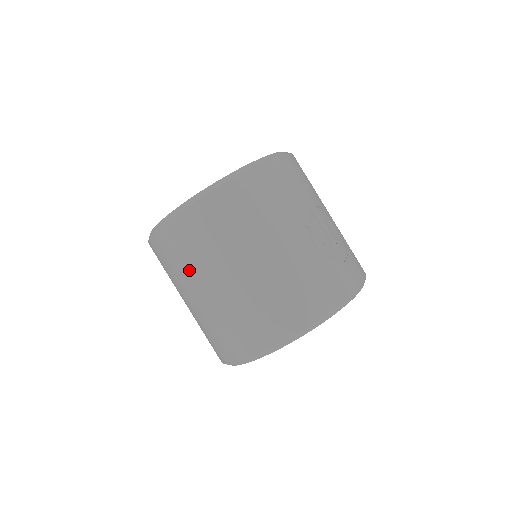
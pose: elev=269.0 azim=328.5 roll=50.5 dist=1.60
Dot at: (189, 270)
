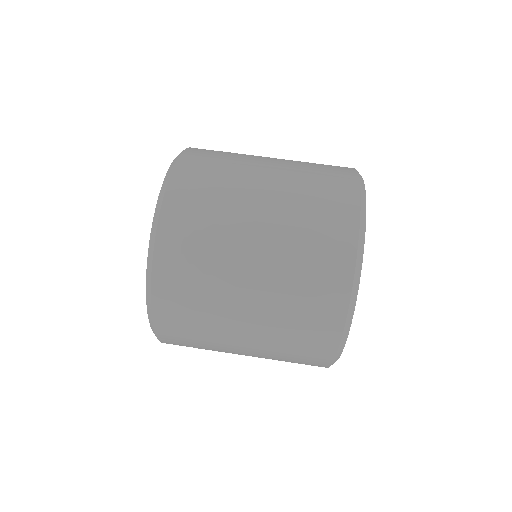
Dot at: (222, 236)
